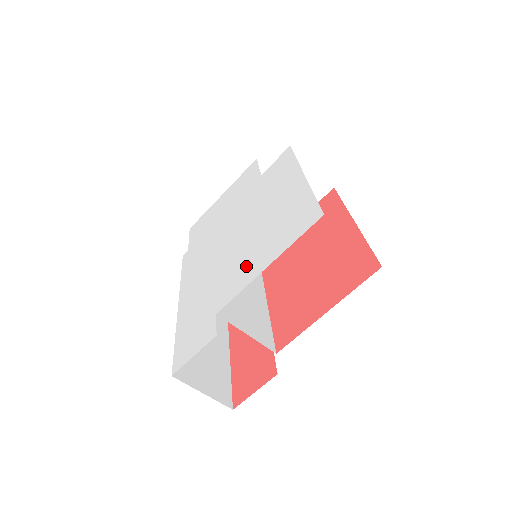
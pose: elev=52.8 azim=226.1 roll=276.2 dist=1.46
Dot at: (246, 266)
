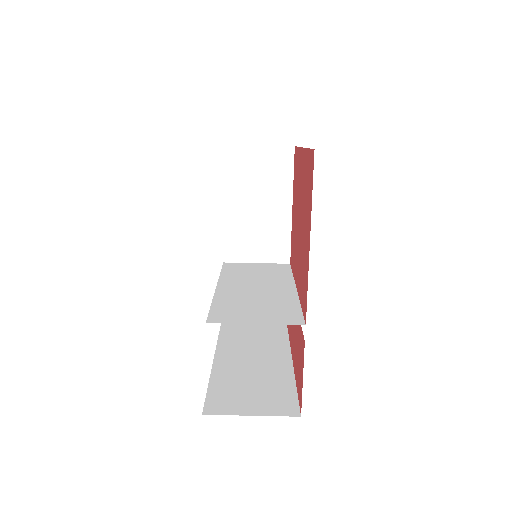
Dot at: occluded
